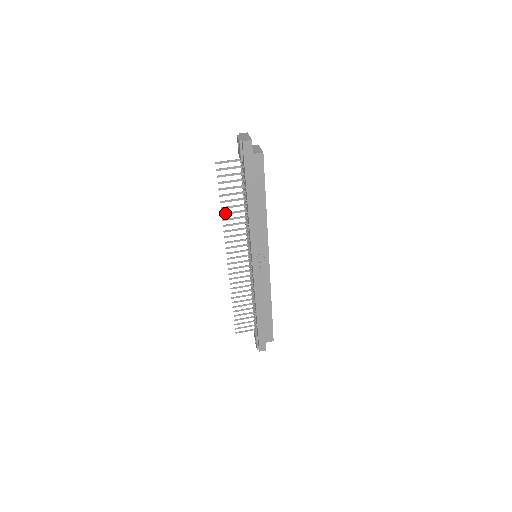
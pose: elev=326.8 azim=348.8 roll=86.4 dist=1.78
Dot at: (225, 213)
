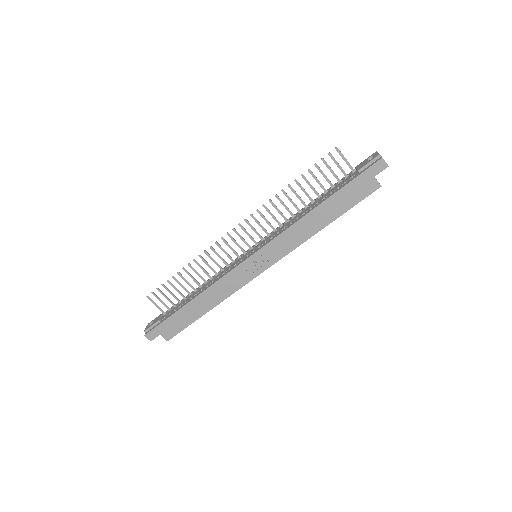
Dot at: (286, 193)
